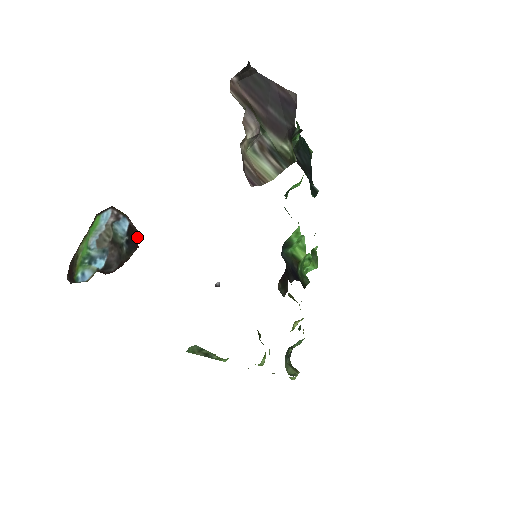
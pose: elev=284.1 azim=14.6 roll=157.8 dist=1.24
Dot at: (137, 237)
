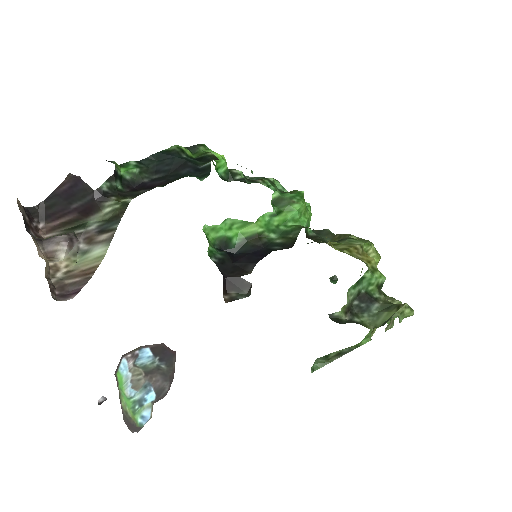
Dot at: (167, 347)
